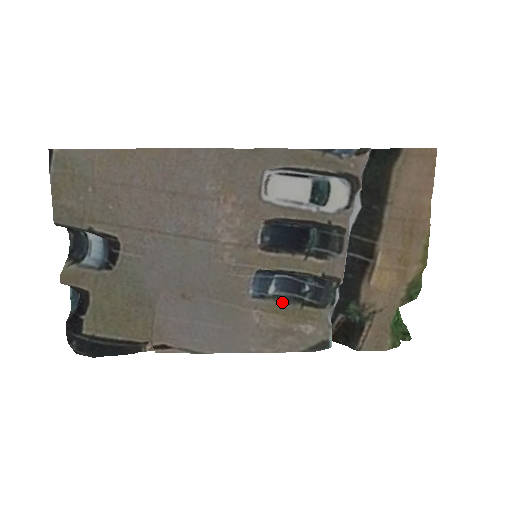
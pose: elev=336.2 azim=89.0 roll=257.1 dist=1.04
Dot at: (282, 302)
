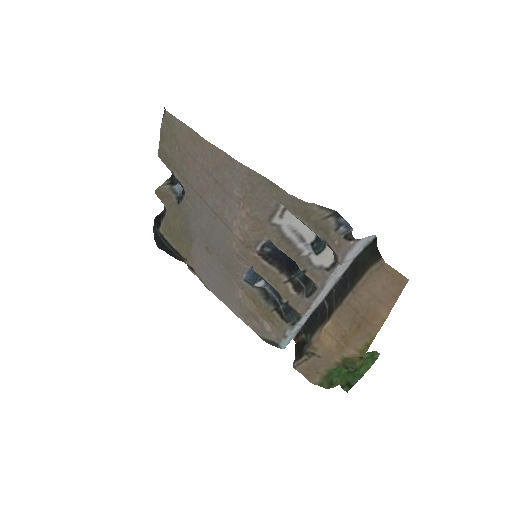
Dot at: (263, 297)
